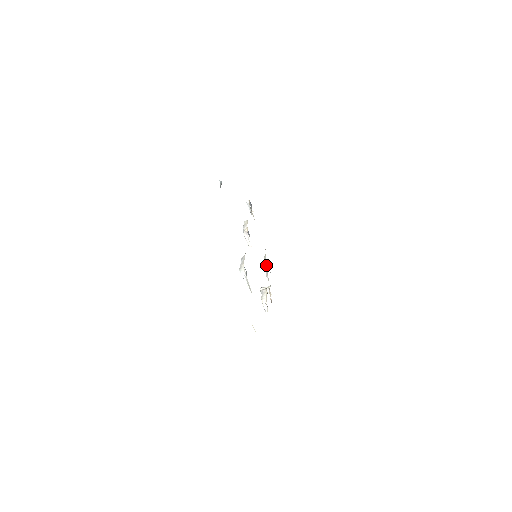
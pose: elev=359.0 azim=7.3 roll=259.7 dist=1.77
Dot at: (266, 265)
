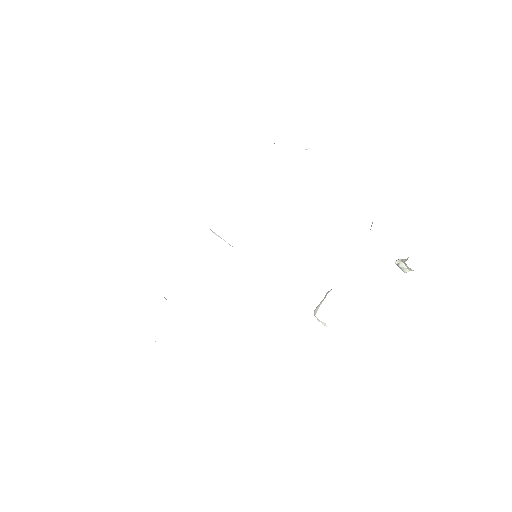
Dot at: occluded
